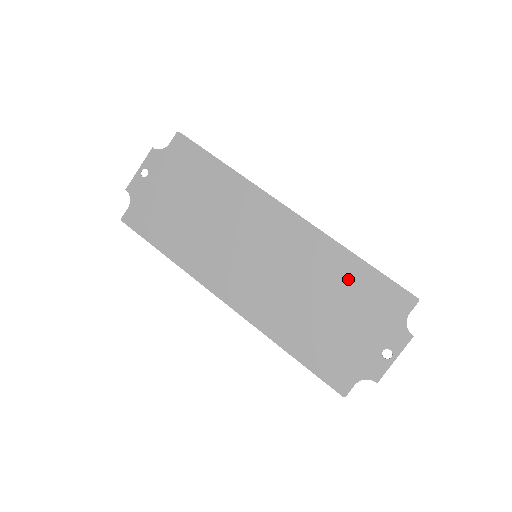
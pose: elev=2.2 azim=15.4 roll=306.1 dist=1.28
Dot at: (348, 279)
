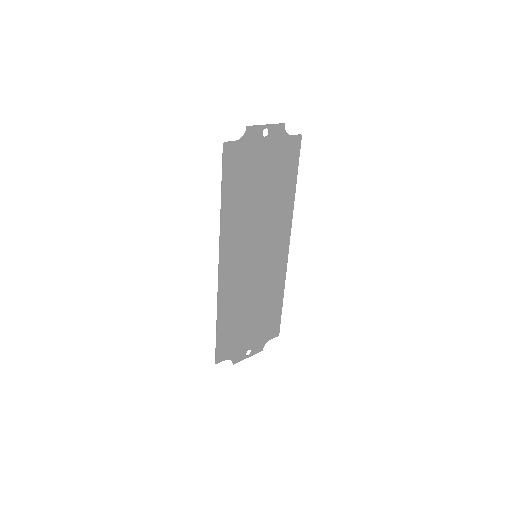
Dot at: (271, 305)
